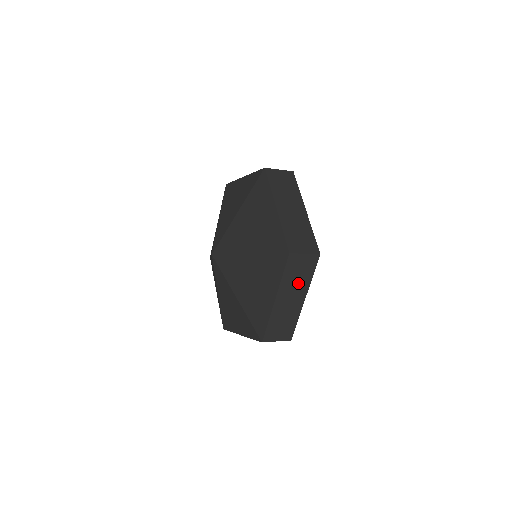
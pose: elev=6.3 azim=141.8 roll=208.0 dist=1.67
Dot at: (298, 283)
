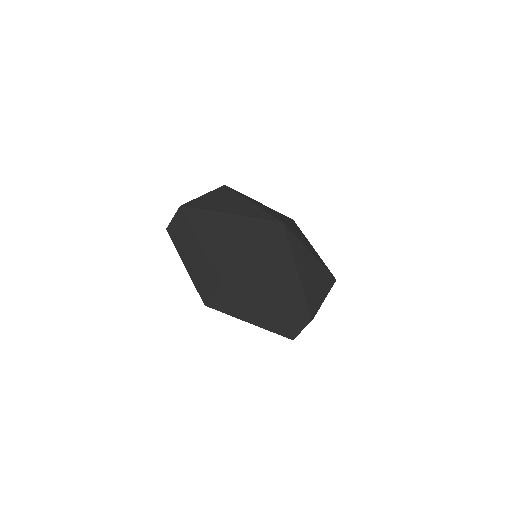
Dot at: occluded
